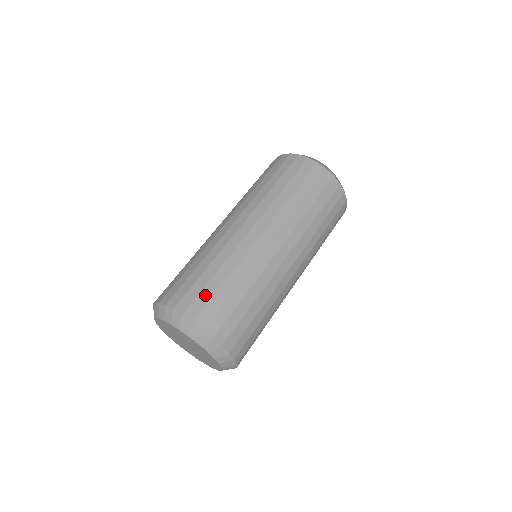
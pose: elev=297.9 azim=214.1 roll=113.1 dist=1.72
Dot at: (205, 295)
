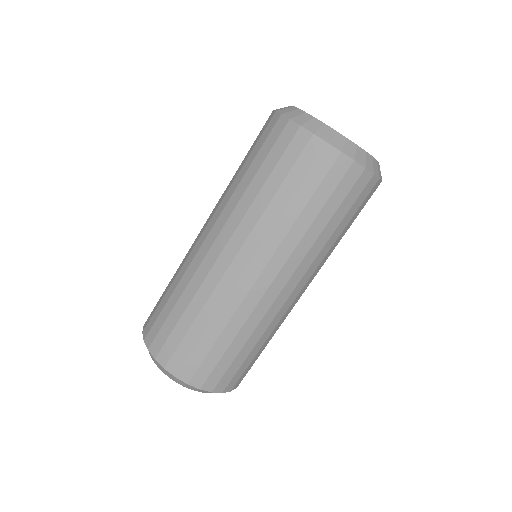
Dot at: (222, 367)
